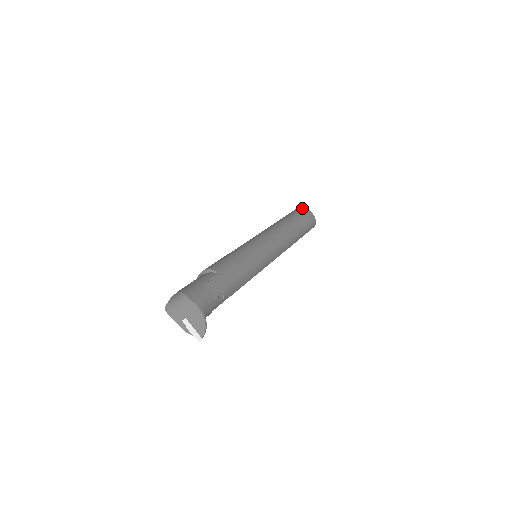
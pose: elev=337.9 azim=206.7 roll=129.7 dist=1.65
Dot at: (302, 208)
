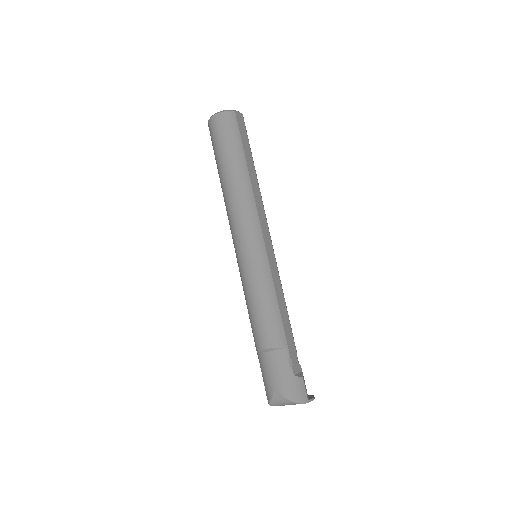
Dot at: (227, 115)
